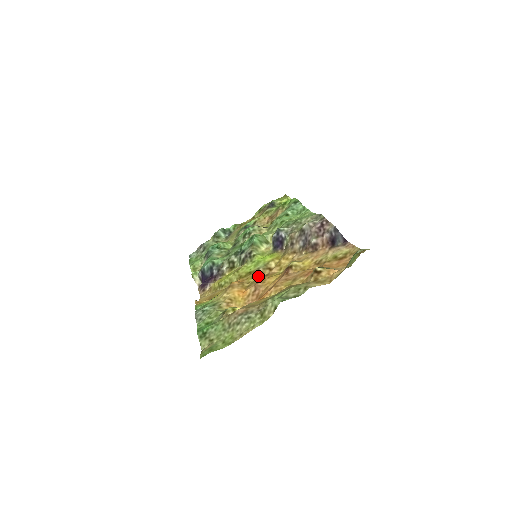
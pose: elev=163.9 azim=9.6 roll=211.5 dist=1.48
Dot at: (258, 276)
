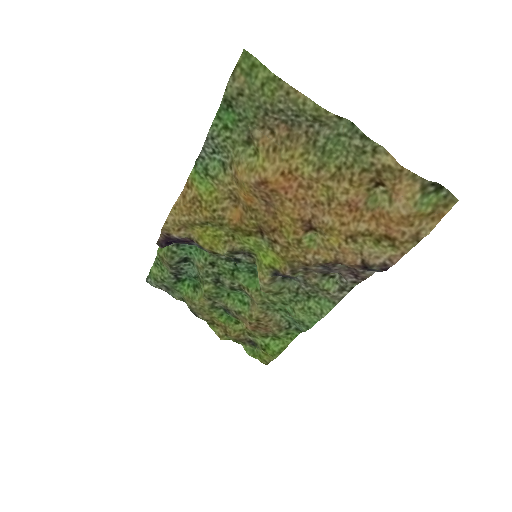
Dot at: (263, 228)
